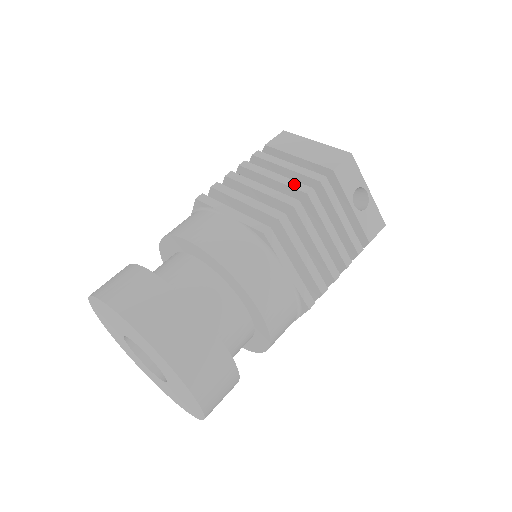
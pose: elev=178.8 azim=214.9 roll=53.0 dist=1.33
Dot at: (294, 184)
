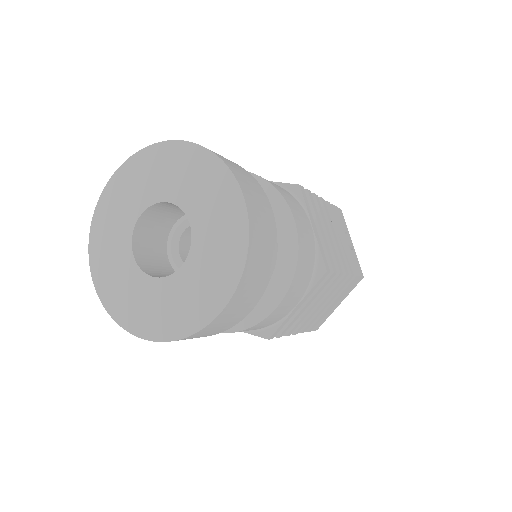
Dot at: occluded
